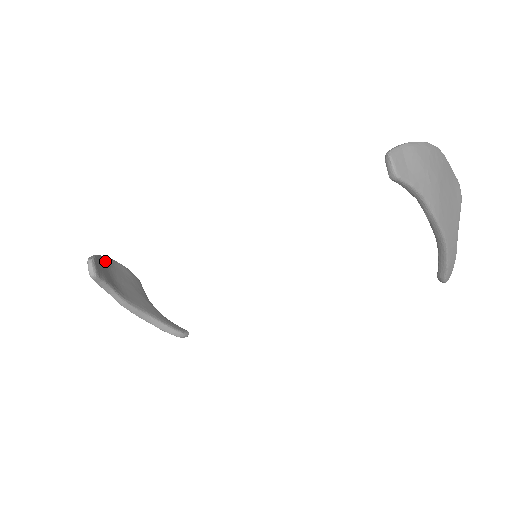
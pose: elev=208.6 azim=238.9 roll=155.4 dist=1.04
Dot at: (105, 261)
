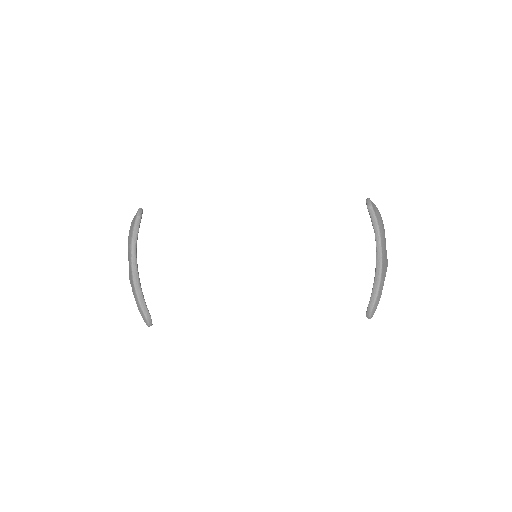
Dot at: occluded
